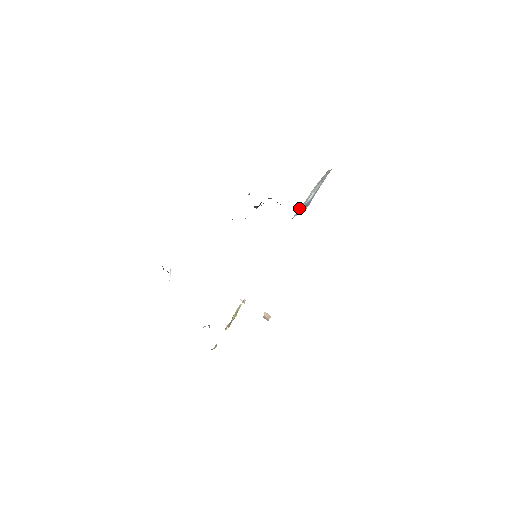
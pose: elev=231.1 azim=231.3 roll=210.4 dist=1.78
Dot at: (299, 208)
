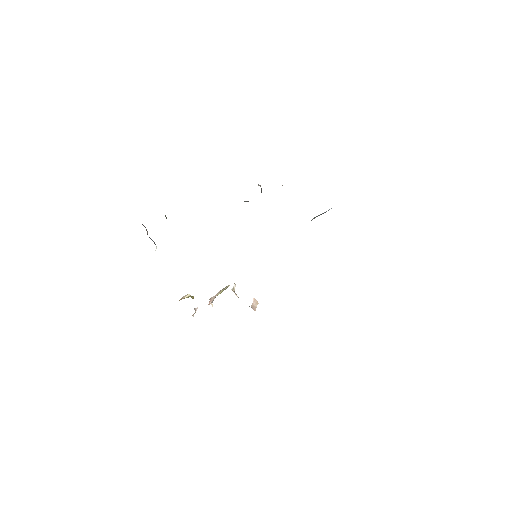
Dot at: occluded
